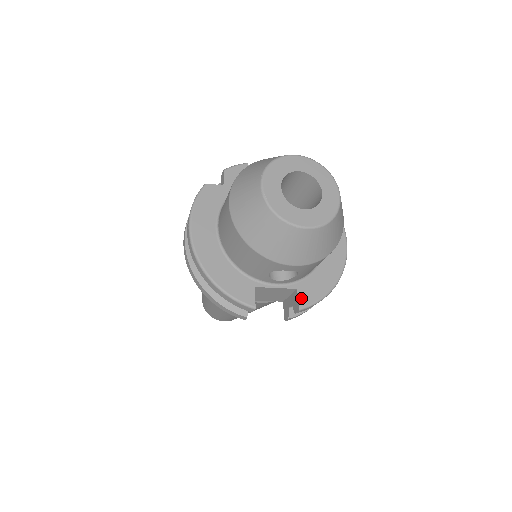
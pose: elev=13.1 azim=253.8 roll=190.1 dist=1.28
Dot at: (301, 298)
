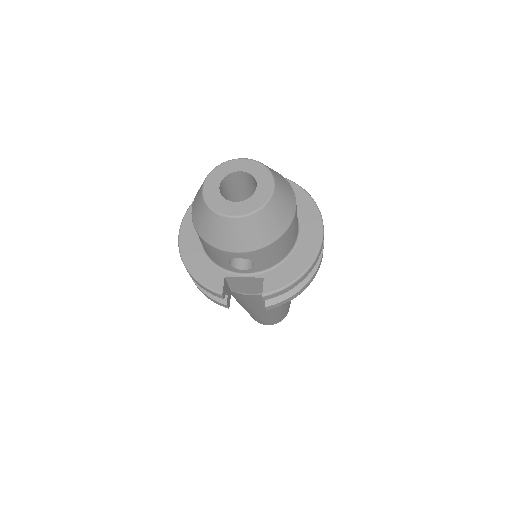
Dot at: (266, 286)
